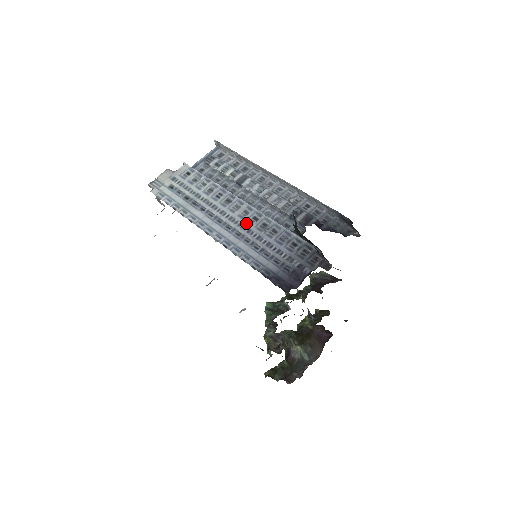
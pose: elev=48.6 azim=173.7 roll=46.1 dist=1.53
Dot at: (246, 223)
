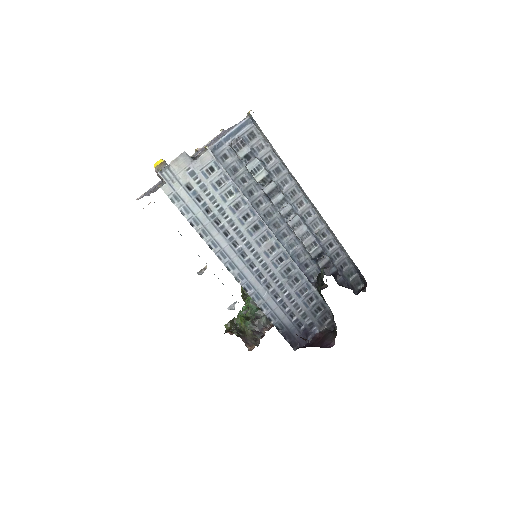
Dot at: (271, 264)
